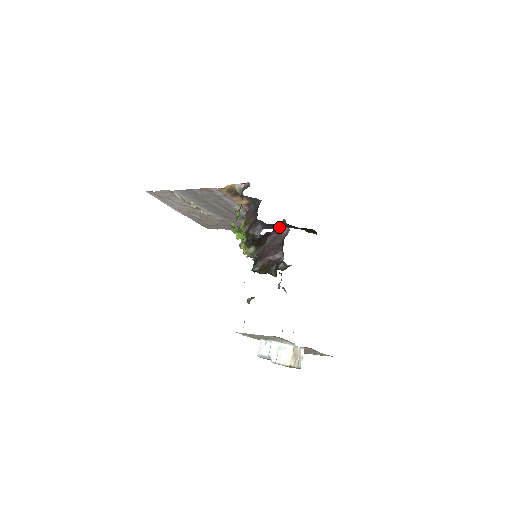
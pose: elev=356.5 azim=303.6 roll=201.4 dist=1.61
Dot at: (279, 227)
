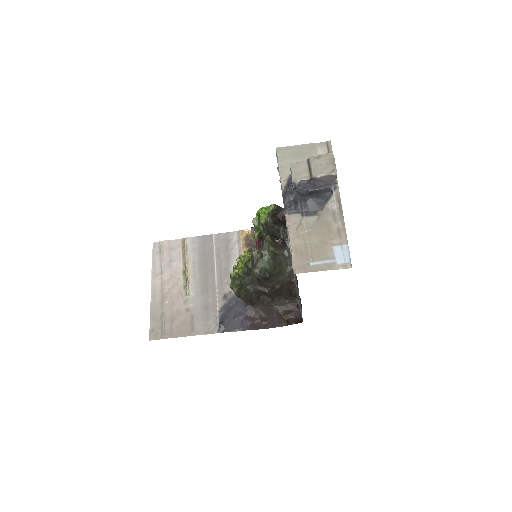
Dot at: occluded
